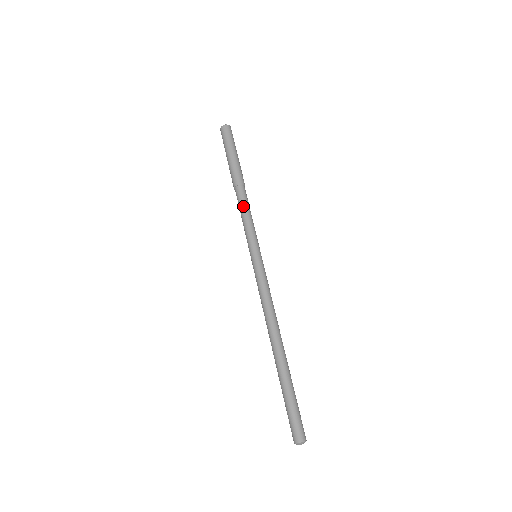
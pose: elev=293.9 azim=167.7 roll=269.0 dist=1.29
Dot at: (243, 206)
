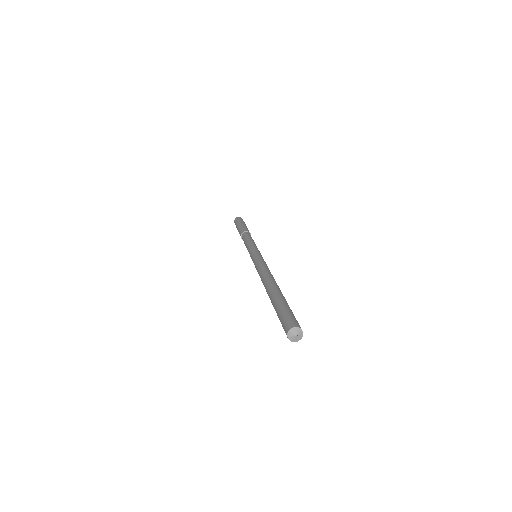
Dot at: (246, 238)
